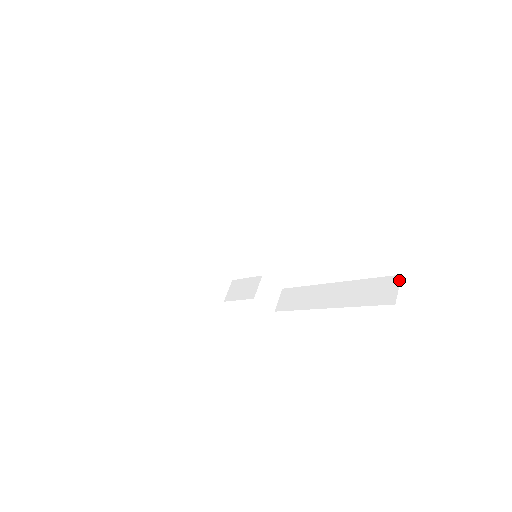
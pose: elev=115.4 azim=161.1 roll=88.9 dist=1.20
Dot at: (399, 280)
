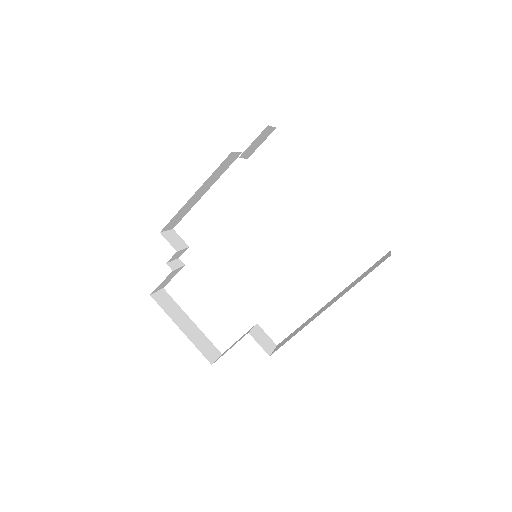
Dot at: (390, 251)
